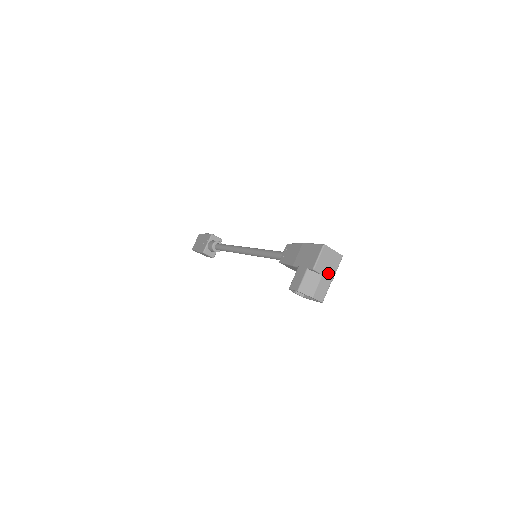
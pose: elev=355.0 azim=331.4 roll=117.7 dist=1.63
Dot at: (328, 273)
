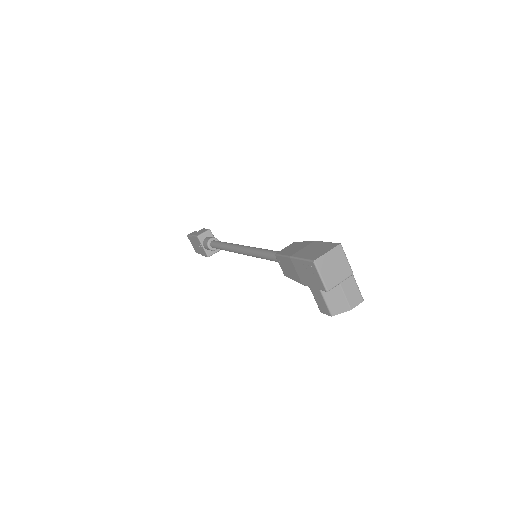
Dot at: (343, 275)
